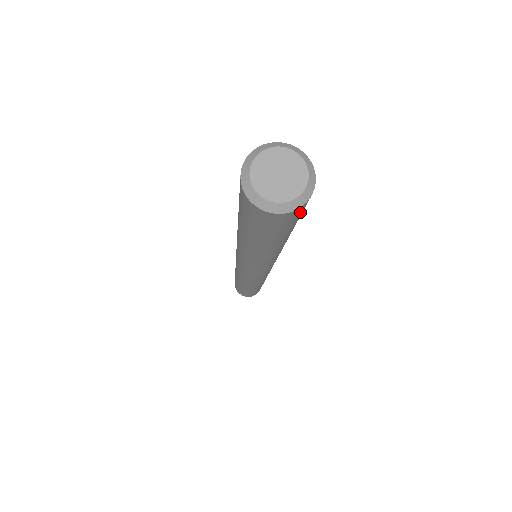
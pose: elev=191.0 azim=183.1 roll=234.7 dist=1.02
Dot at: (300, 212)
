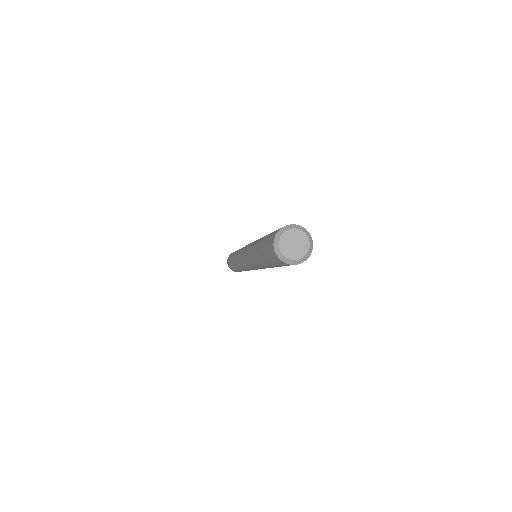
Dot at: occluded
